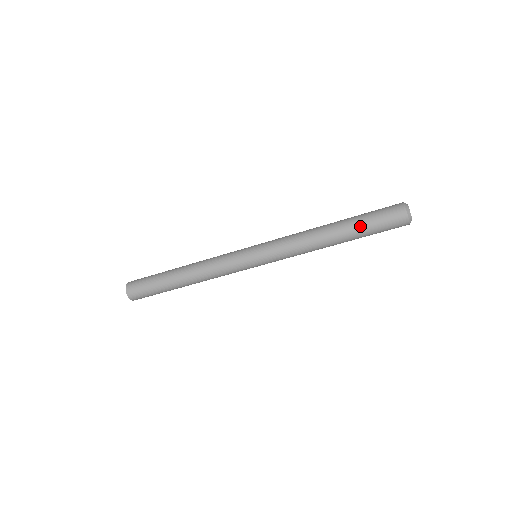
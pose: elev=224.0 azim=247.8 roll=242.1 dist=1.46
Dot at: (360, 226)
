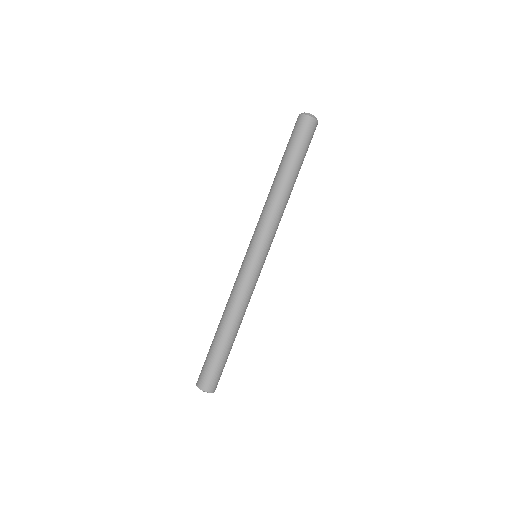
Dot at: (284, 154)
